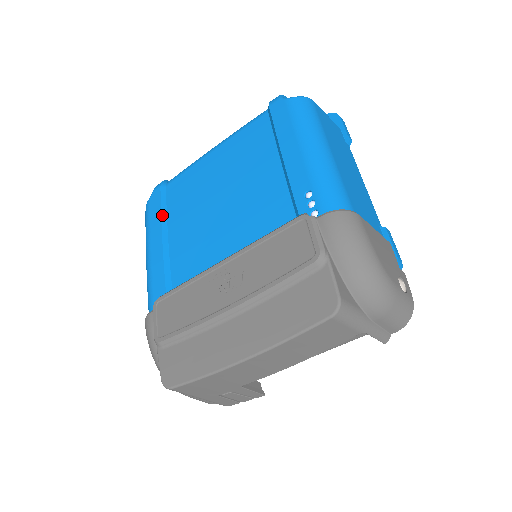
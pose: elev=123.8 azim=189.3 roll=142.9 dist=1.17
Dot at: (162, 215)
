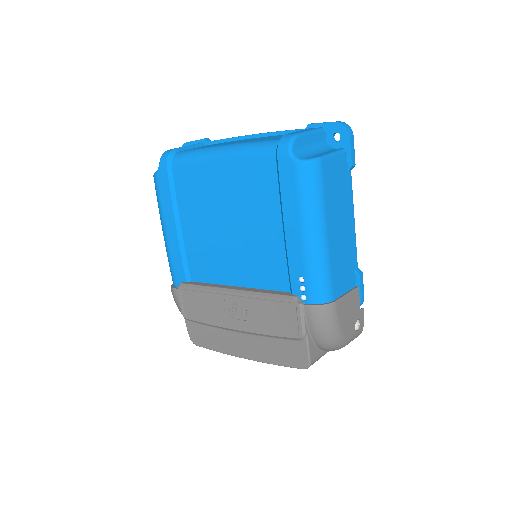
Dot at: (173, 204)
